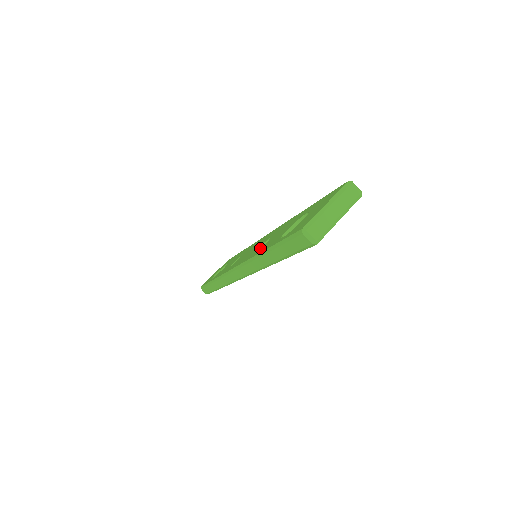
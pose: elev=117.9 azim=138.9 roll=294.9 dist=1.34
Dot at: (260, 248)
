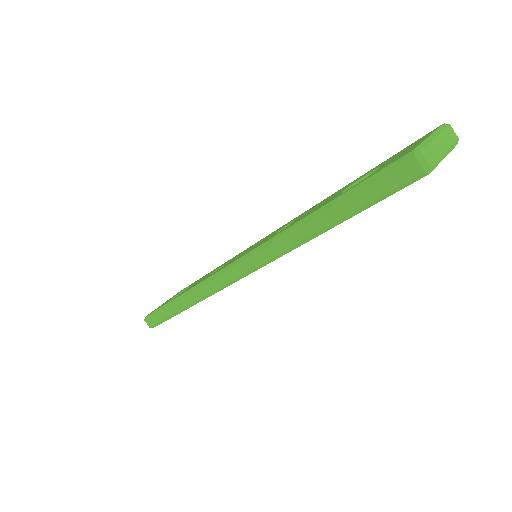
Dot at: occluded
